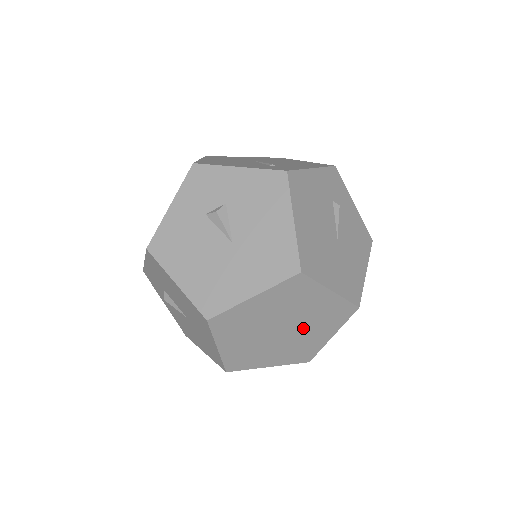
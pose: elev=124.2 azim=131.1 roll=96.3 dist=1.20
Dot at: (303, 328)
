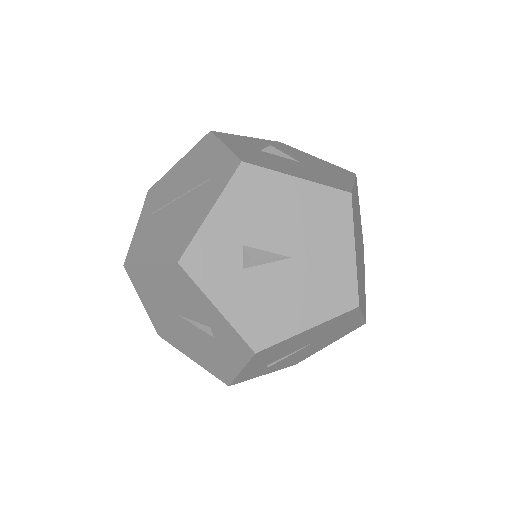
Dot at: (361, 256)
